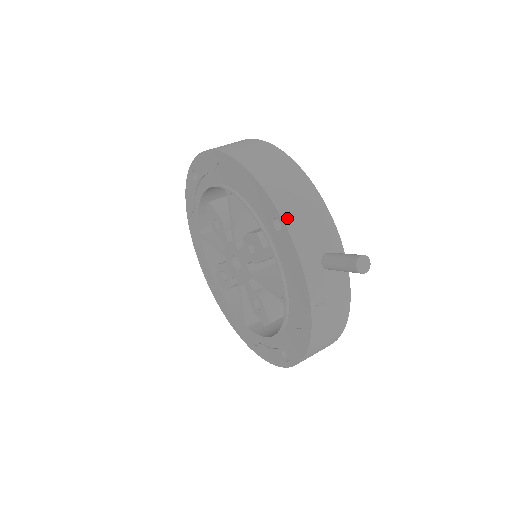
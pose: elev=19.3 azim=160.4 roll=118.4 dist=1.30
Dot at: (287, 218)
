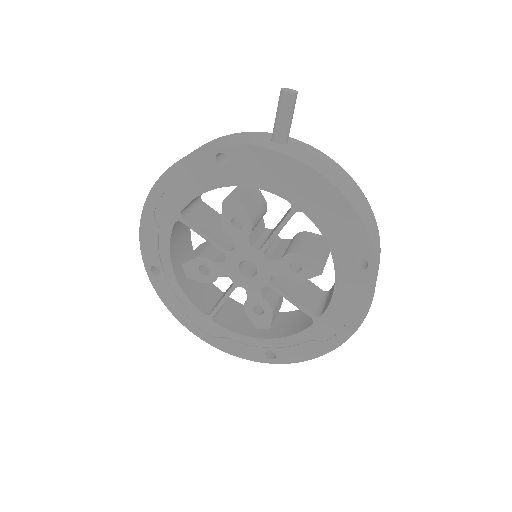
Dot at: (221, 145)
